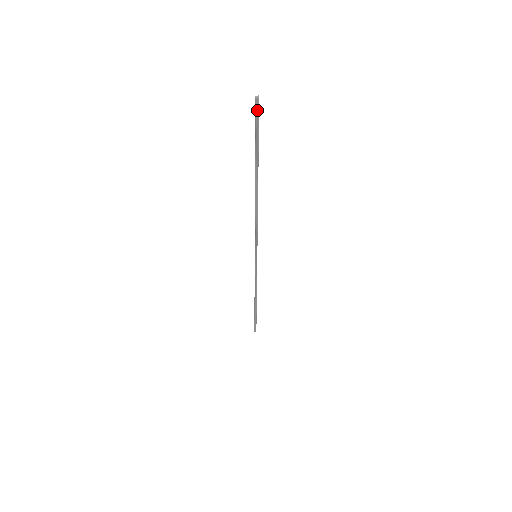
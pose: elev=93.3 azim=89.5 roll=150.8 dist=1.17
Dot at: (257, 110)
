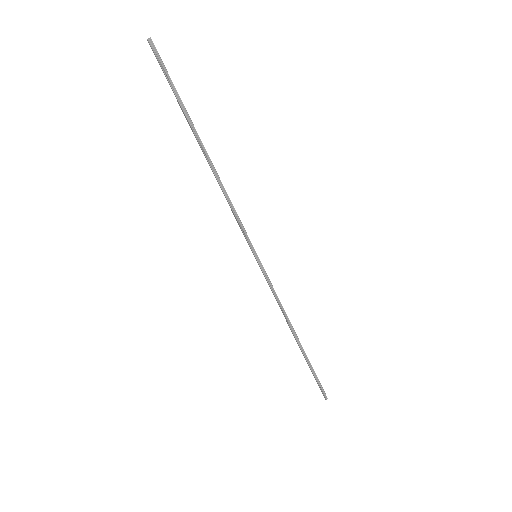
Dot at: (156, 52)
